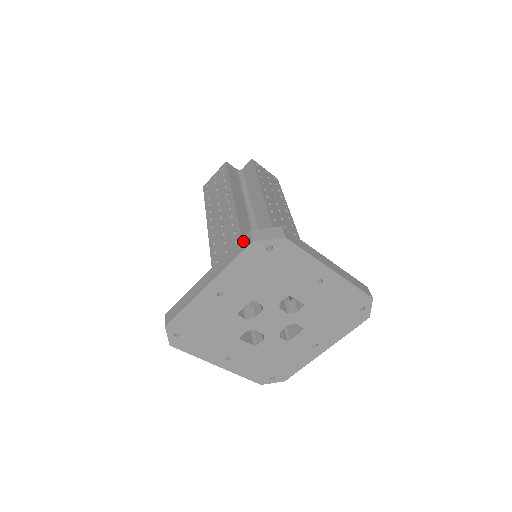
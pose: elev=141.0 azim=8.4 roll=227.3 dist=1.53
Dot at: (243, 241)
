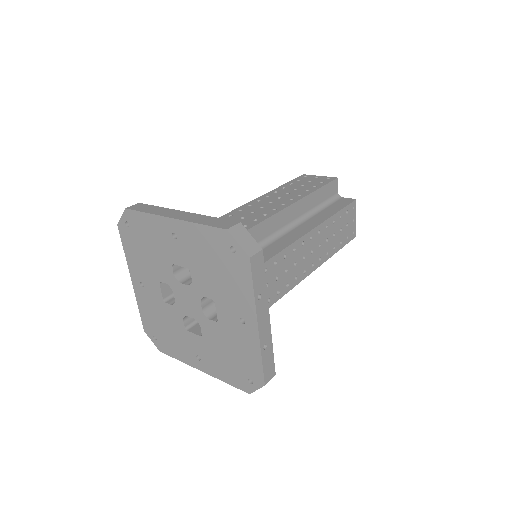
Dot at: occluded
